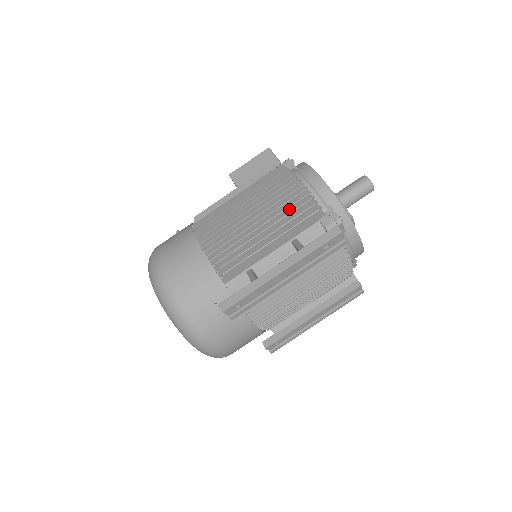
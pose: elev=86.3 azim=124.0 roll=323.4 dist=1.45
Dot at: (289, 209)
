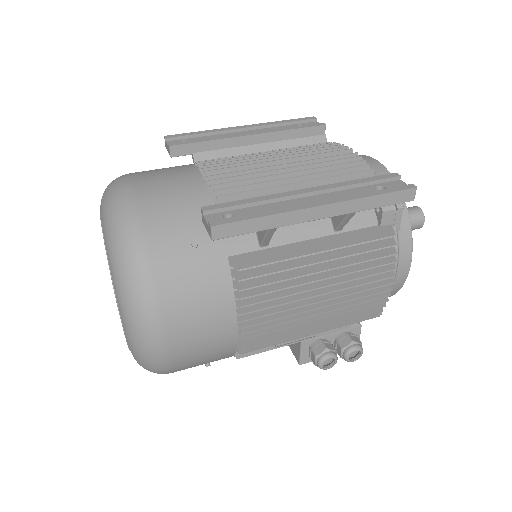
Dot at: occluded
